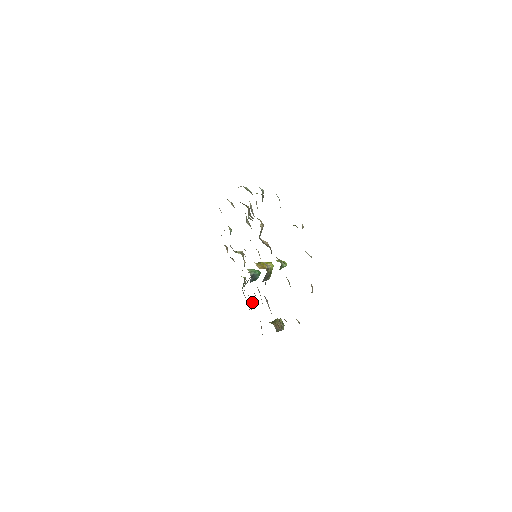
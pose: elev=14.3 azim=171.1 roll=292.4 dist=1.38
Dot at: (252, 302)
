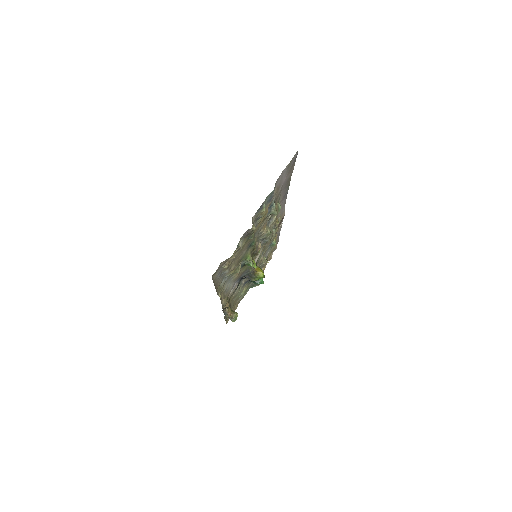
Dot at: (241, 294)
